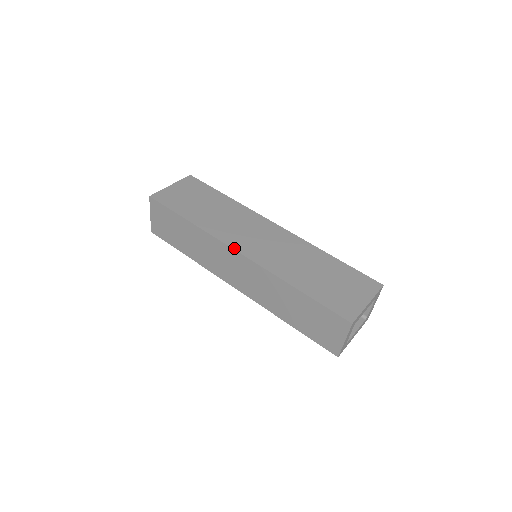
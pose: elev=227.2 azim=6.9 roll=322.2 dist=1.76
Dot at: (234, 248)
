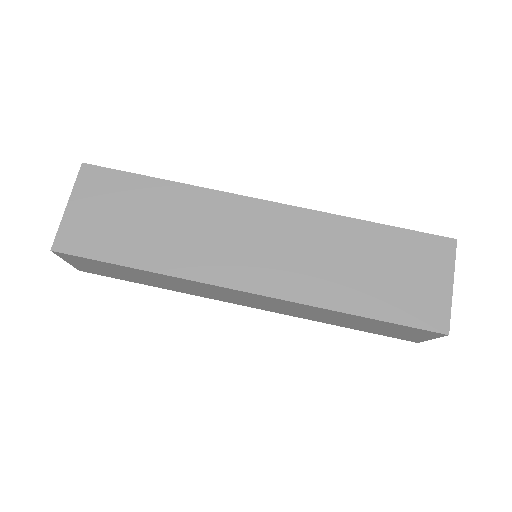
Dot at: (235, 288)
